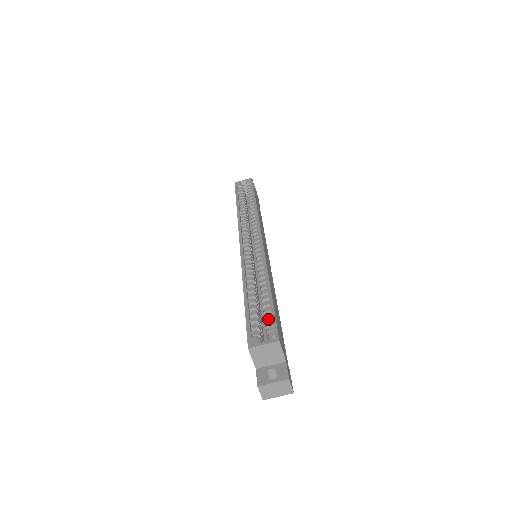
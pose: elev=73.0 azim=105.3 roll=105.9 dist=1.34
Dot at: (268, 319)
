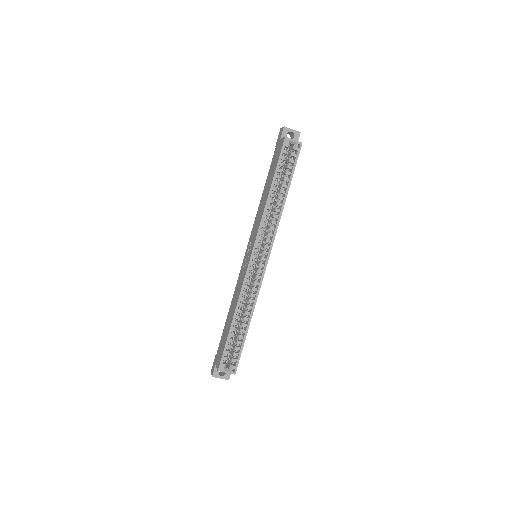
Dot at: (237, 349)
